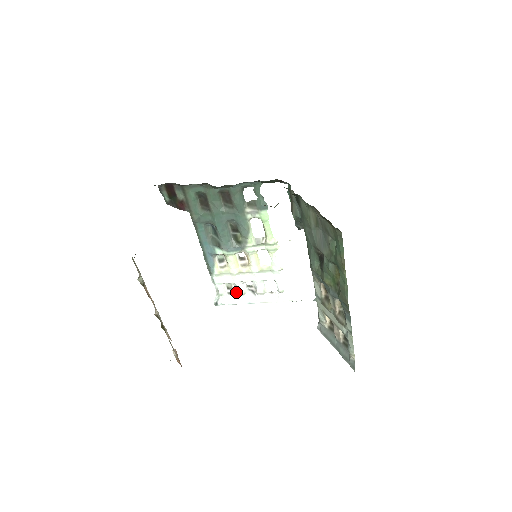
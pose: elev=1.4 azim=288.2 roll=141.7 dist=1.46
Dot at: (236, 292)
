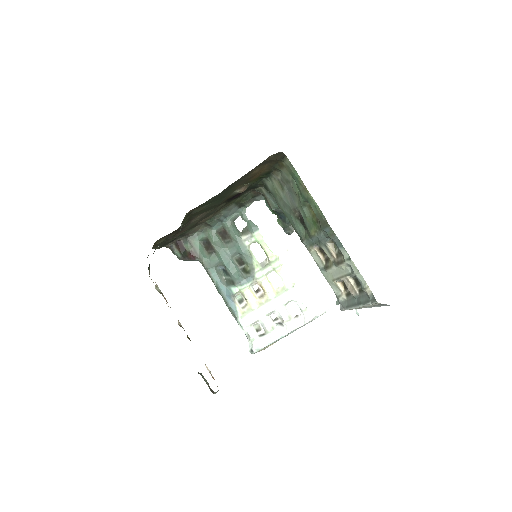
Dot at: (265, 331)
